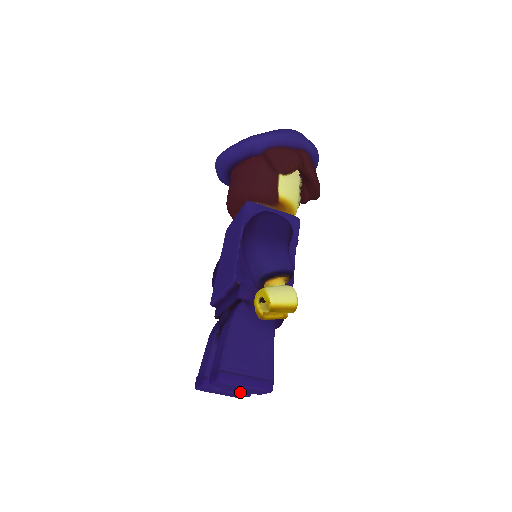
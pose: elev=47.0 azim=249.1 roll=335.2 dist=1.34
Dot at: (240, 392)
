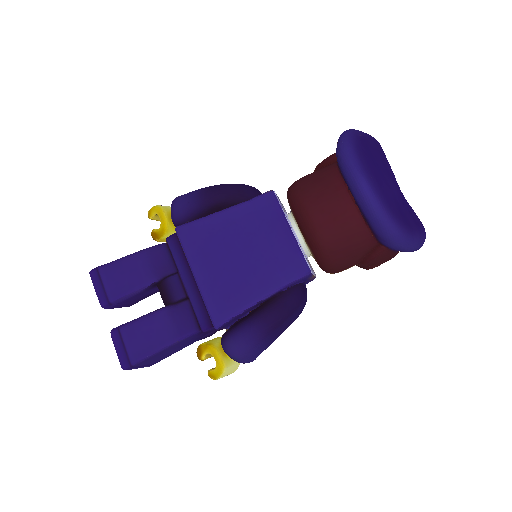
Dot at: occluded
